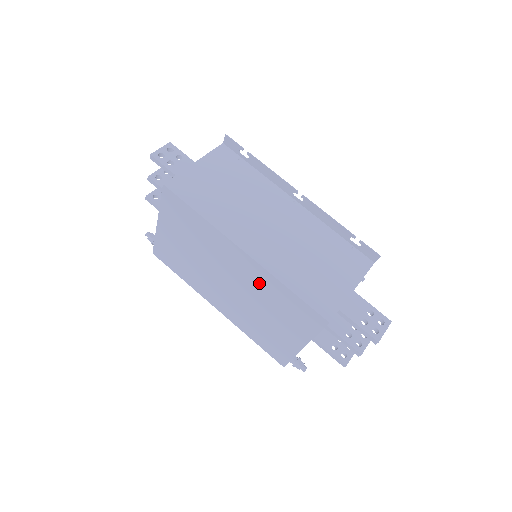
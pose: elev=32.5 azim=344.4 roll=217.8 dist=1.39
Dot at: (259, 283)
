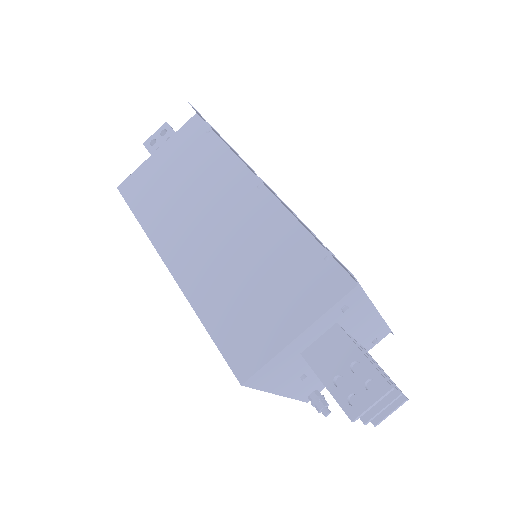
Dot at: occluded
